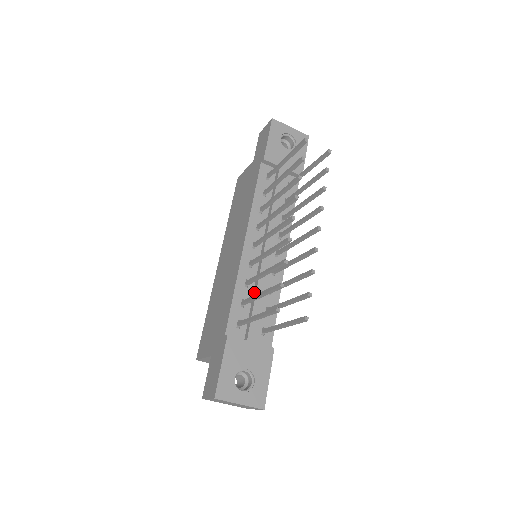
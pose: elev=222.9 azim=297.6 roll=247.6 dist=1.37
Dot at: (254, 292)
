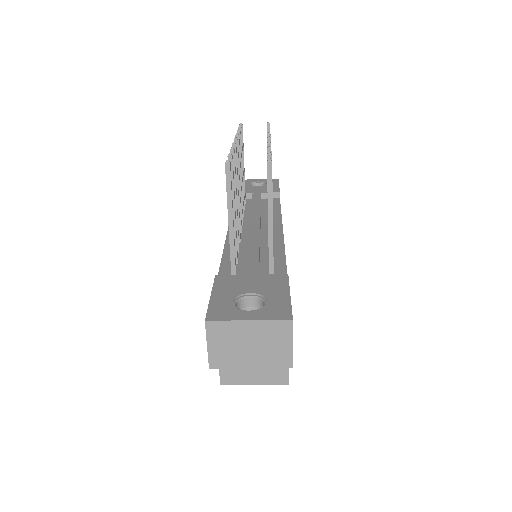
Dot at: occluded
